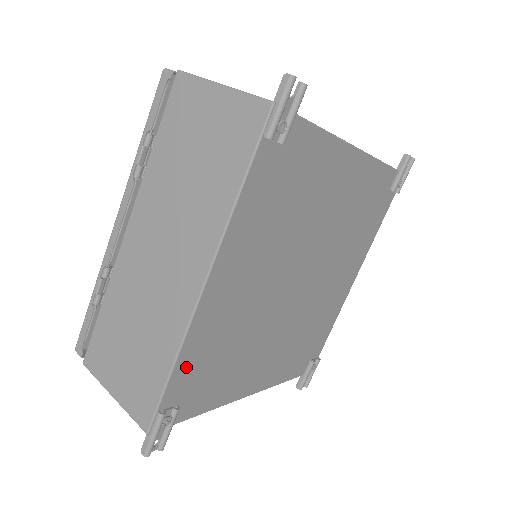
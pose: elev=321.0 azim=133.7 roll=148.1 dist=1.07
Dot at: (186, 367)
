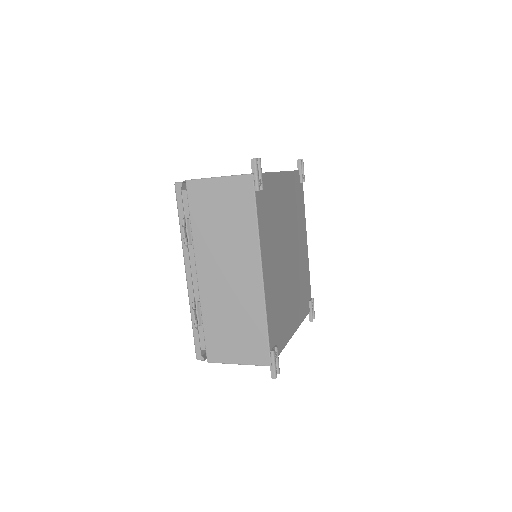
Dot at: (271, 322)
